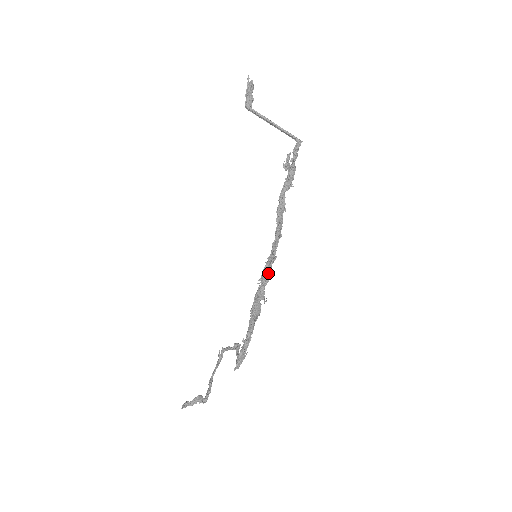
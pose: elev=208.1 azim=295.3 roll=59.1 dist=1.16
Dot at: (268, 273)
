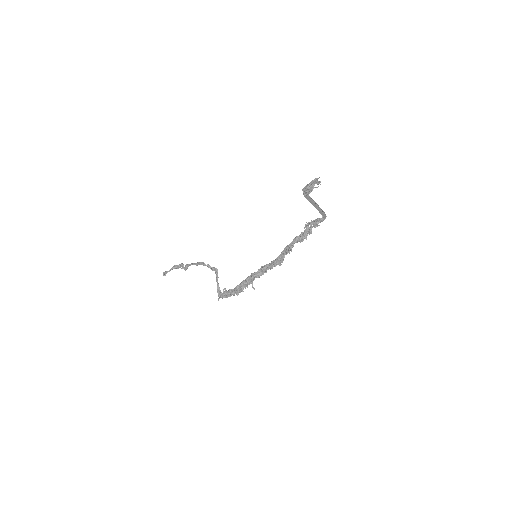
Dot at: (261, 275)
